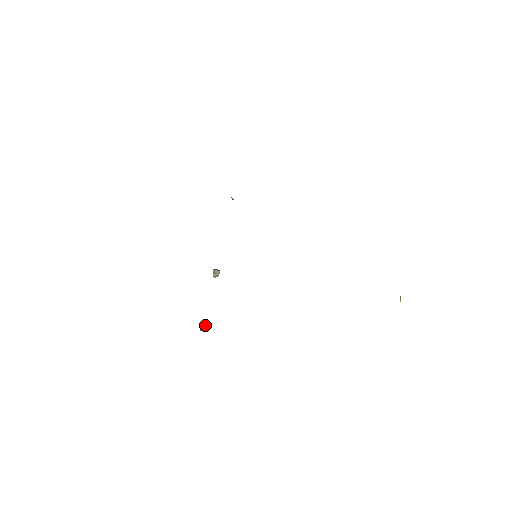
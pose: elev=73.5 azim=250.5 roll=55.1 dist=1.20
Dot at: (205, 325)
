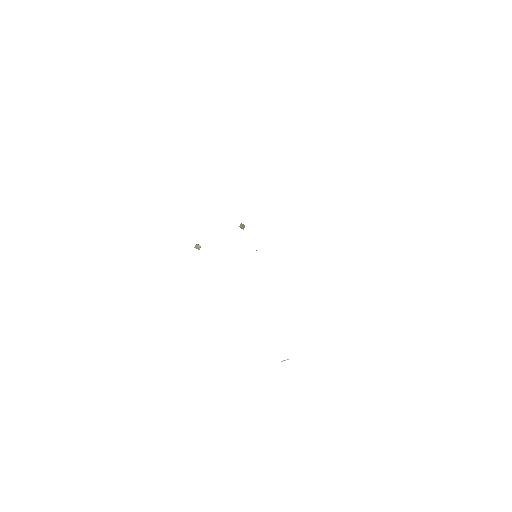
Dot at: (199, 247)
